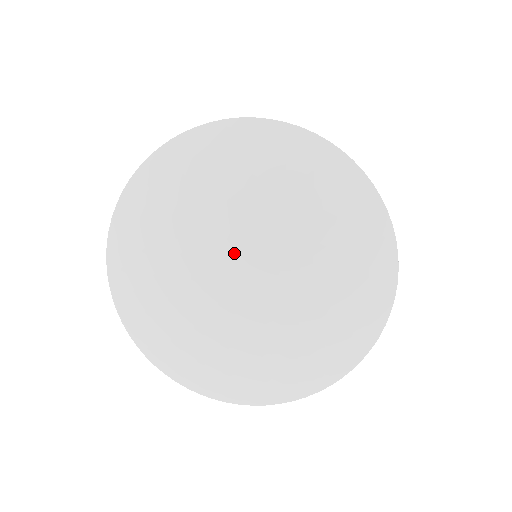
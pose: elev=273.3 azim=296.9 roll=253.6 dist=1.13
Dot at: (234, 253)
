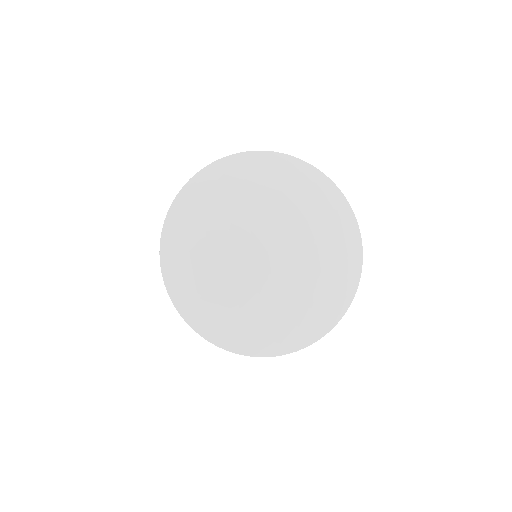
Dot at: (258, 238)
